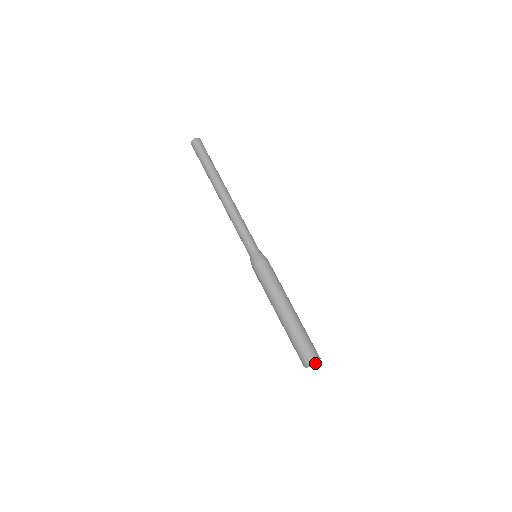
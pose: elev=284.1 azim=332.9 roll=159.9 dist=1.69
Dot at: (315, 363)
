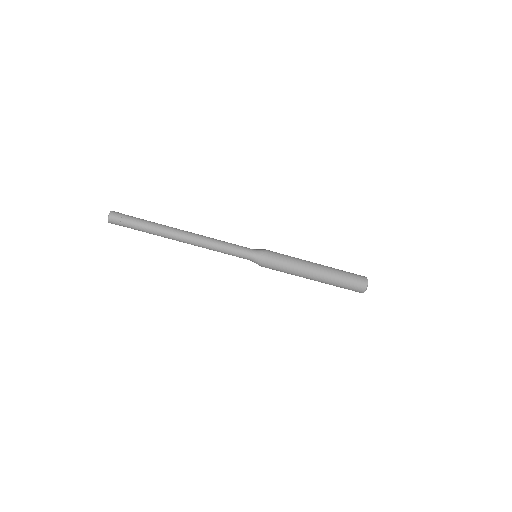
Dot at: occluded
